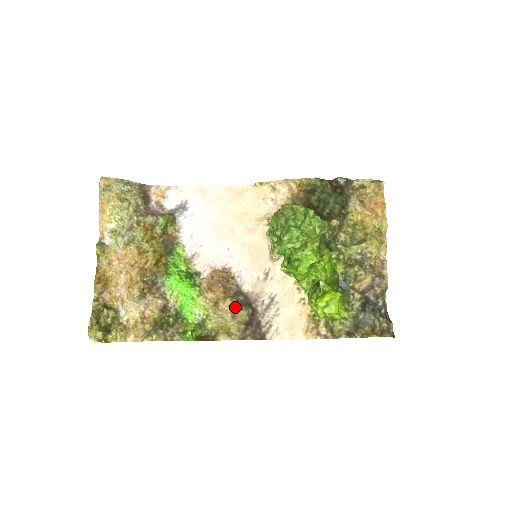
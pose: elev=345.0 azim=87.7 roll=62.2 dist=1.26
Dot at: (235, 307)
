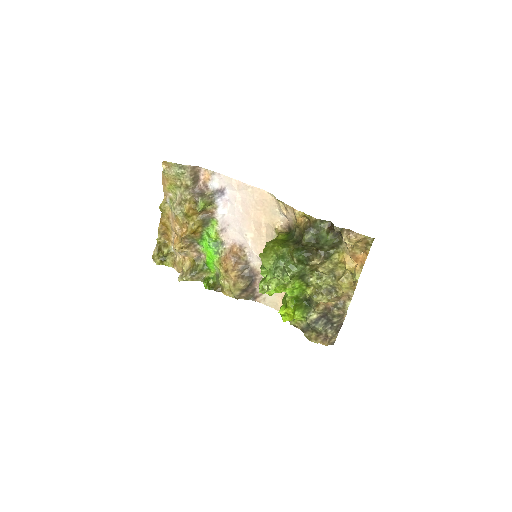
Dot at: (237, 279)
